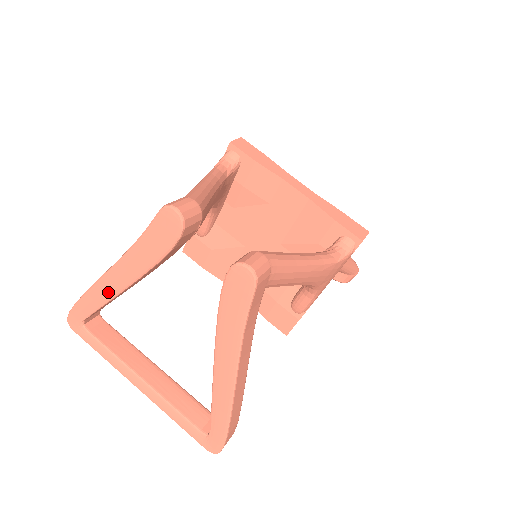
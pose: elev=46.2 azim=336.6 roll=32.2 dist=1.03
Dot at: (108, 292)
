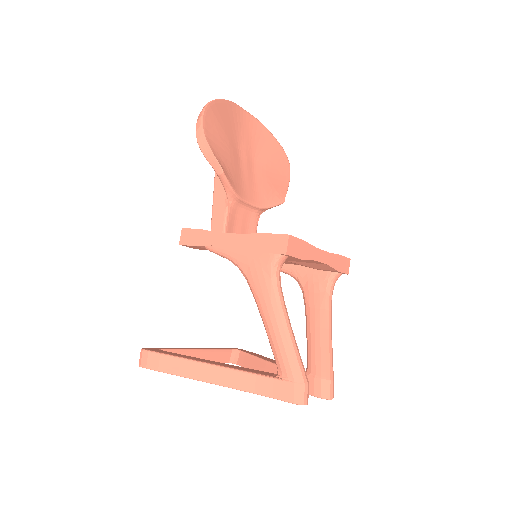
Dot at: occluded
